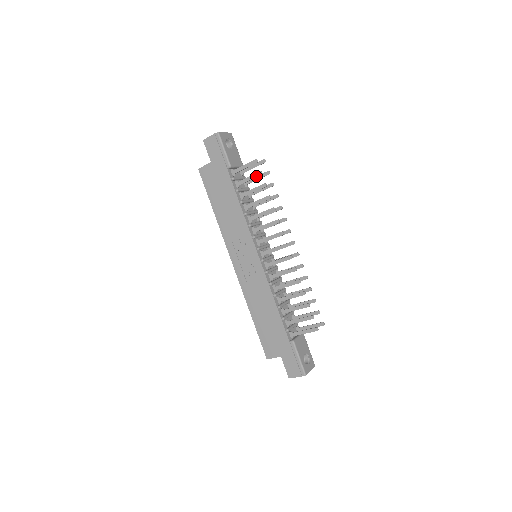
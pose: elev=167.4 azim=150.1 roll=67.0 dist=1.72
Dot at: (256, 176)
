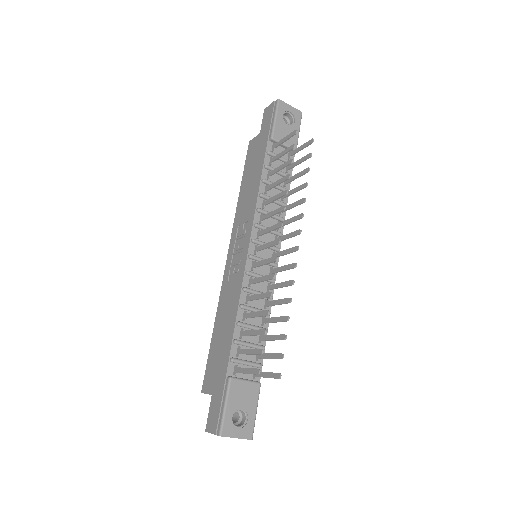
Dot at: (288, 150)
